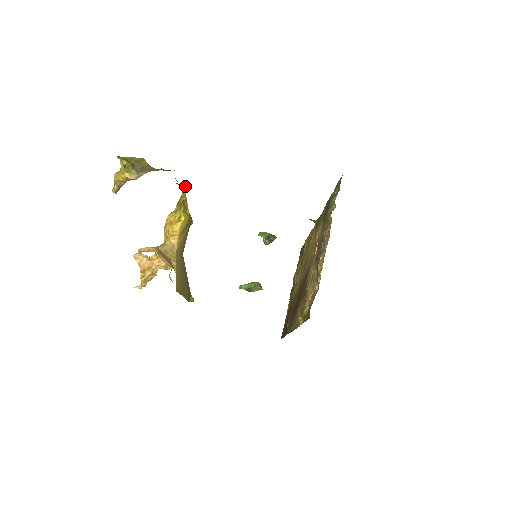
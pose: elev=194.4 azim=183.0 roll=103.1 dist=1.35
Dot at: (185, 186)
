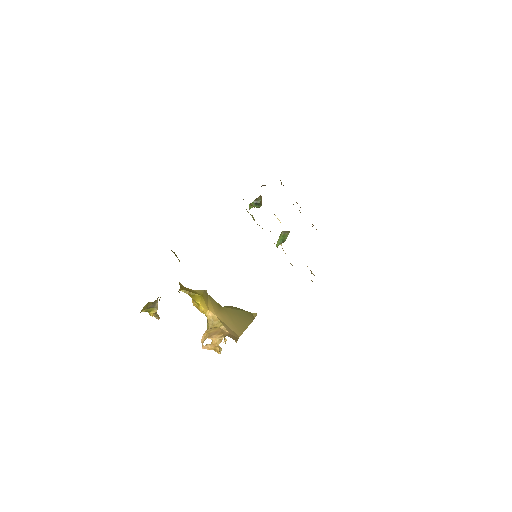
Dot at: (179, 292)
